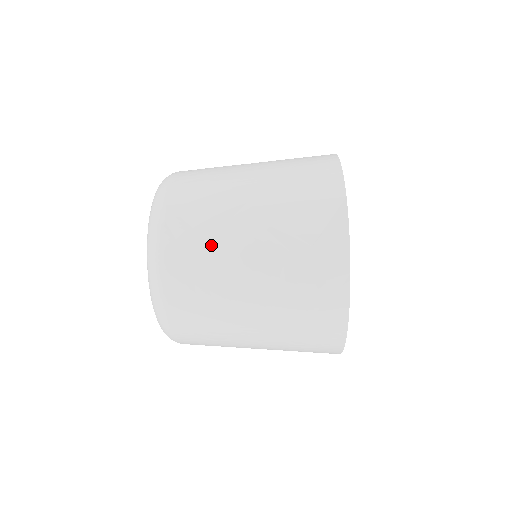
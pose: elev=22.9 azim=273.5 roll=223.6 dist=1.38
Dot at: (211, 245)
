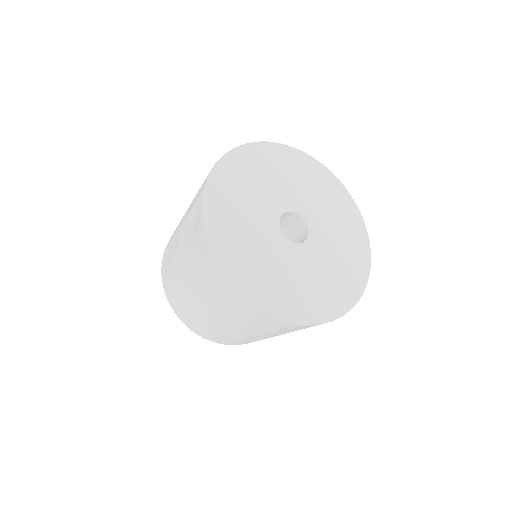
Dot at: (171, 268)
